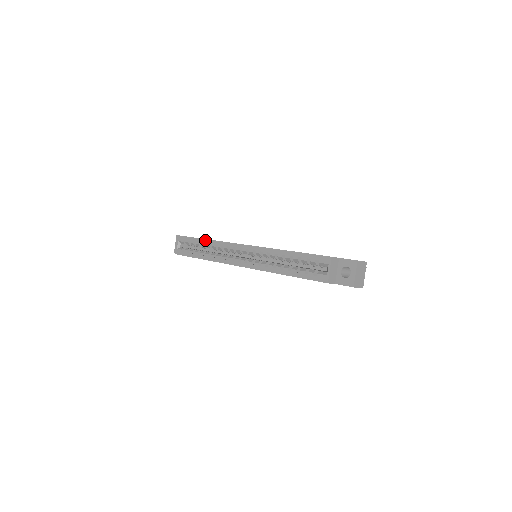
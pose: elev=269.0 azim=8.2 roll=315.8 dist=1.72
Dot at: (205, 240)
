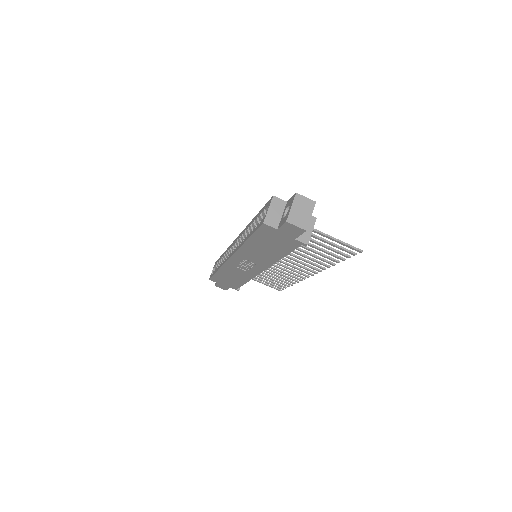
Dot at: (224, 252)
